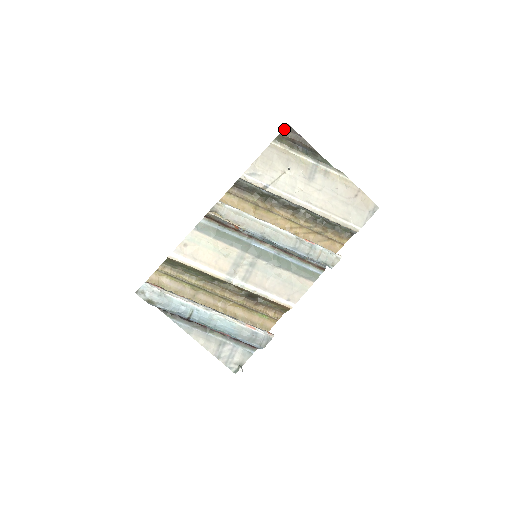
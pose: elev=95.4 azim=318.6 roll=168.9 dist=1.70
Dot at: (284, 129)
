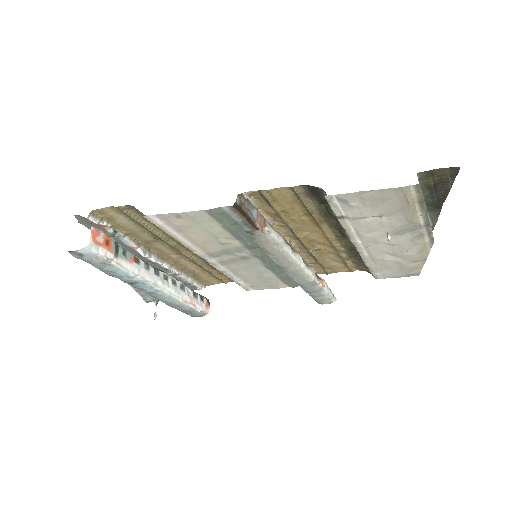
Dot at: (448, 168)
